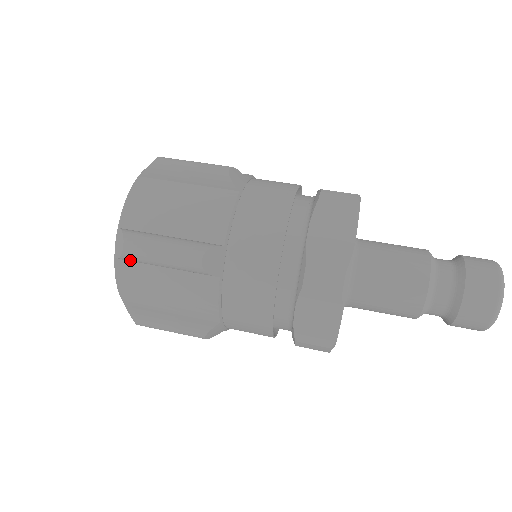
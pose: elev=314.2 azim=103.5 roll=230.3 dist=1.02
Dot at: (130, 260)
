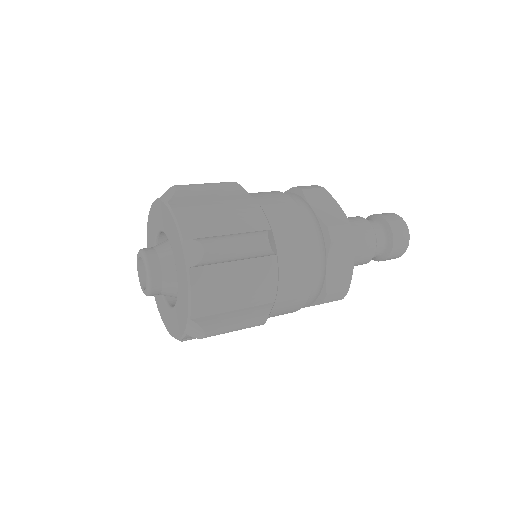
Dot at: (183, 194)
